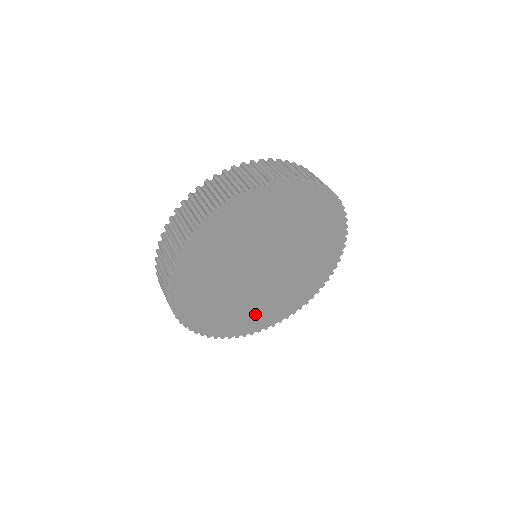
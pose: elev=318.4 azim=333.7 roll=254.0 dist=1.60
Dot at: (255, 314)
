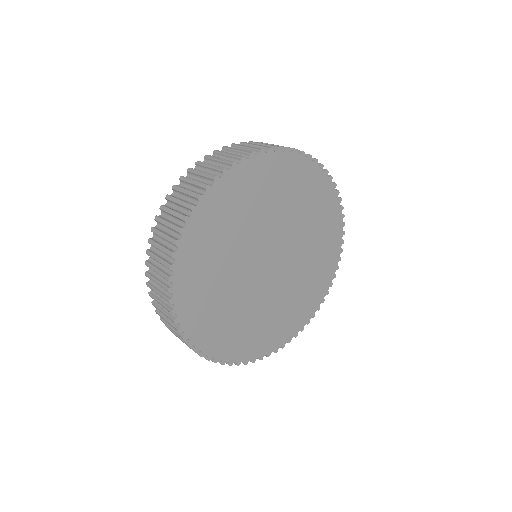
Dot at: (224, 324)
